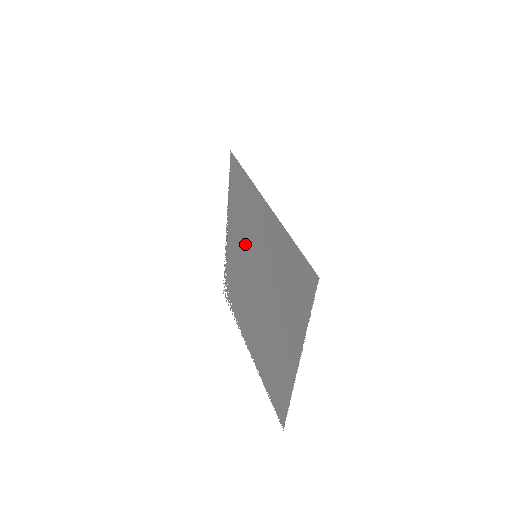
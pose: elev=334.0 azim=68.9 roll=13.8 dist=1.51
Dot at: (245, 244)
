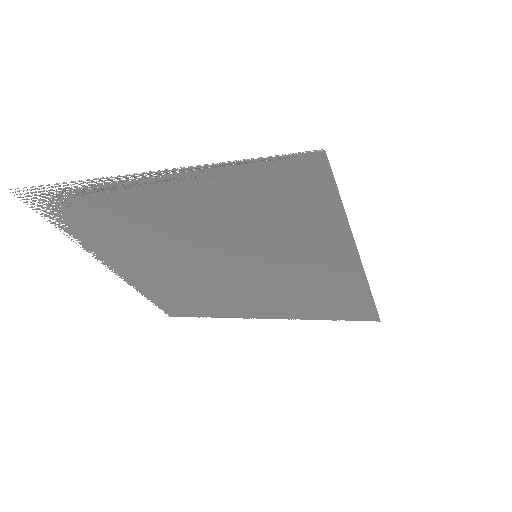
Dot at: (229, 233)
